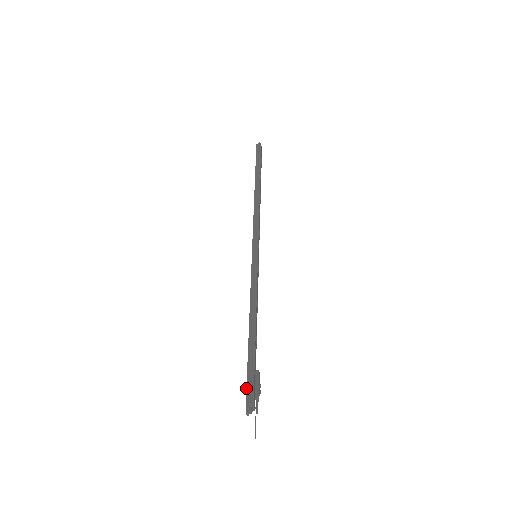
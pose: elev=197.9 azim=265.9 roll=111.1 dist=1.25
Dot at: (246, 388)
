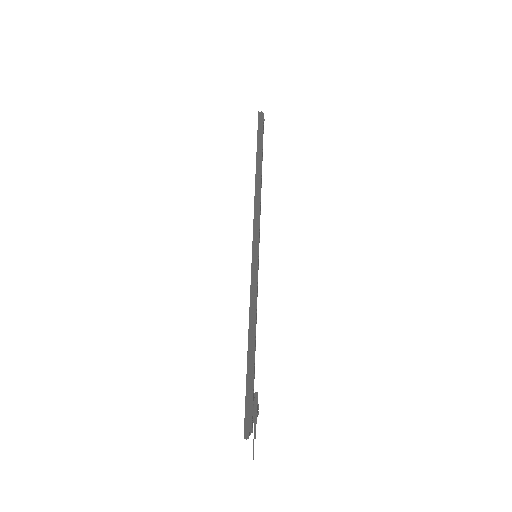
Dot at: occluded
